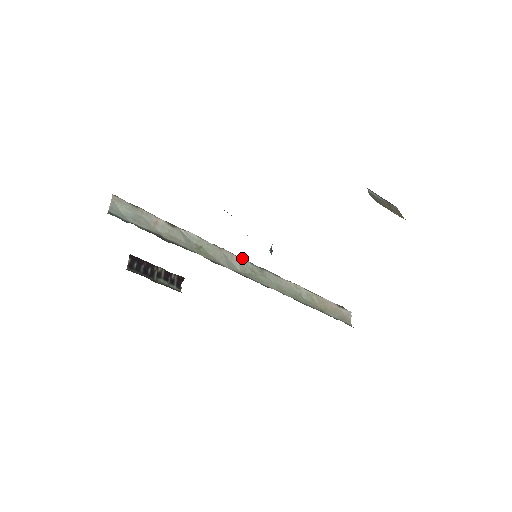
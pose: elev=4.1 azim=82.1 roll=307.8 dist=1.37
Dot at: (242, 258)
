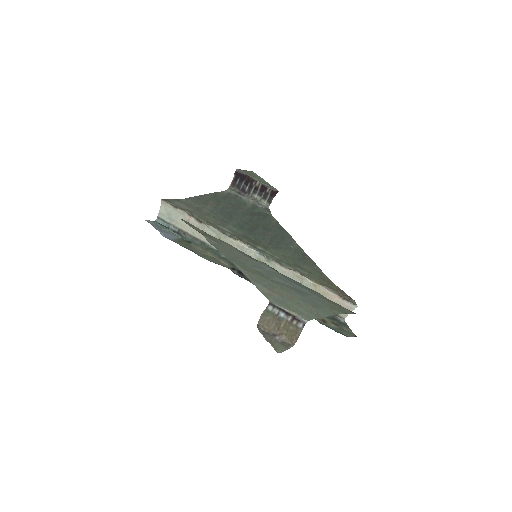
Dot at: (252, 249)
